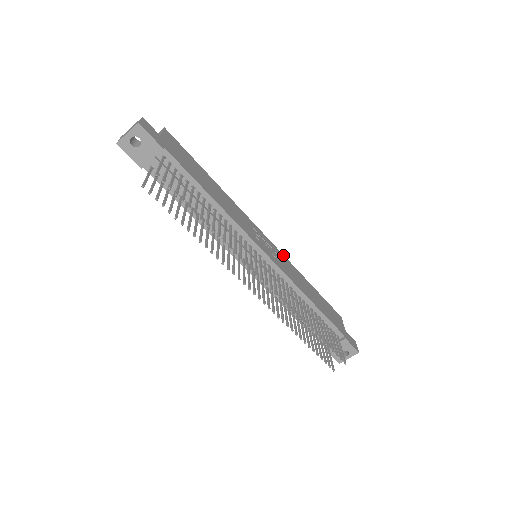
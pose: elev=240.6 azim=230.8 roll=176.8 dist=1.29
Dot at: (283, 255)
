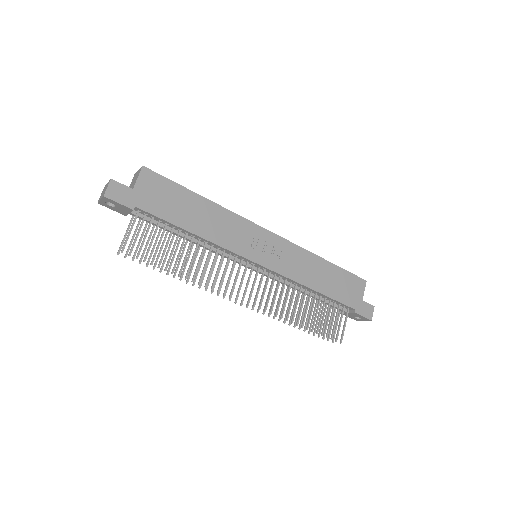
Dot at: (292, 243)
